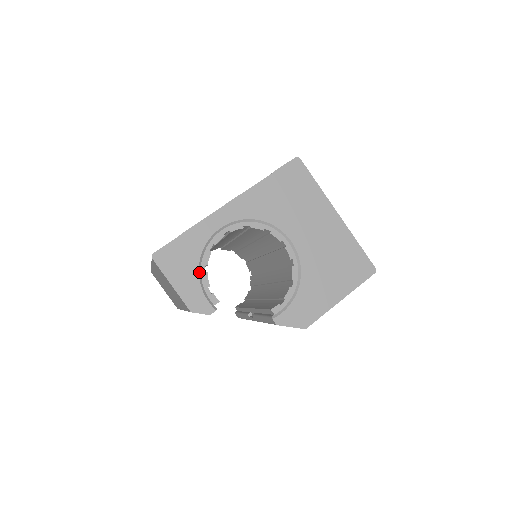
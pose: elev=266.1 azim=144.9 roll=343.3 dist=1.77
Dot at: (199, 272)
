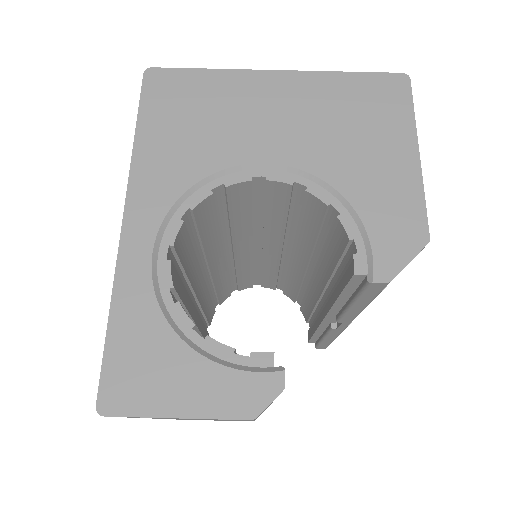
Dot at: (194, 349)
